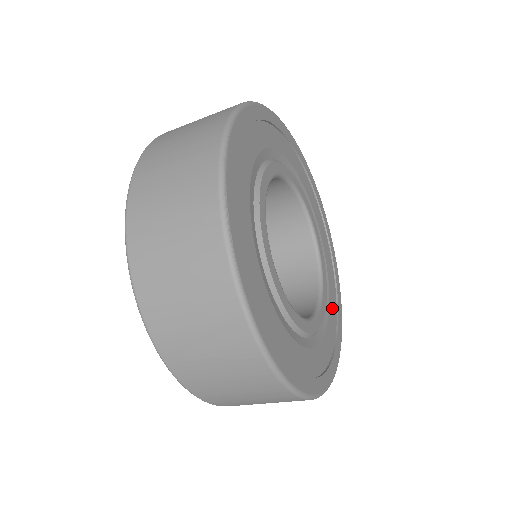
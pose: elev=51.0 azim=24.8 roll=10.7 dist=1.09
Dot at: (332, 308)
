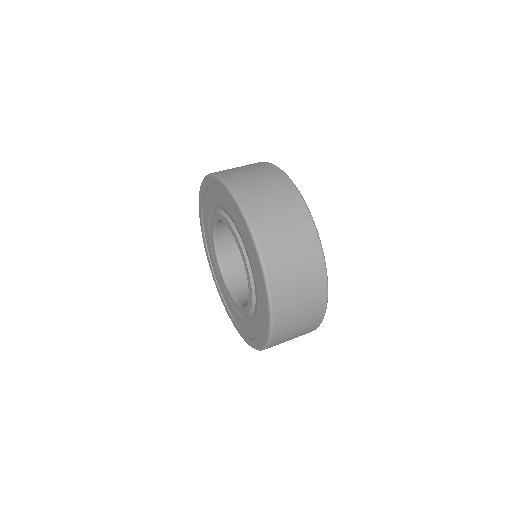
Dot at: occluded
